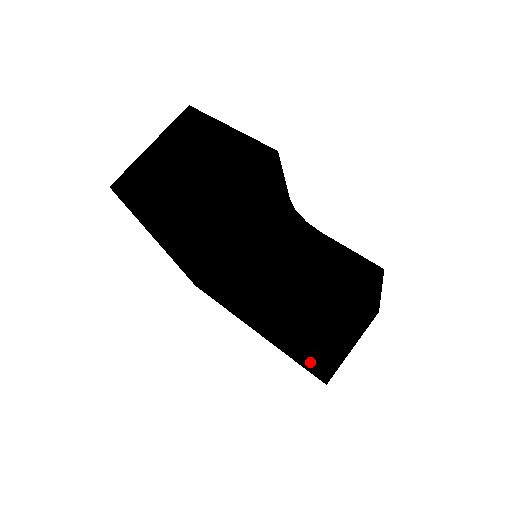
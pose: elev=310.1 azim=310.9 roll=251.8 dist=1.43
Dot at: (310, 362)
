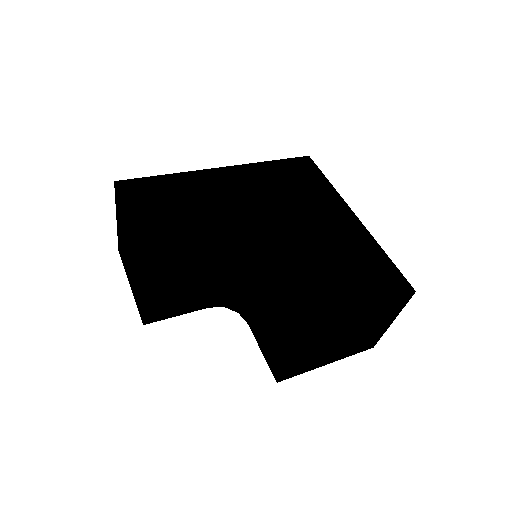
Dot at: occluded
